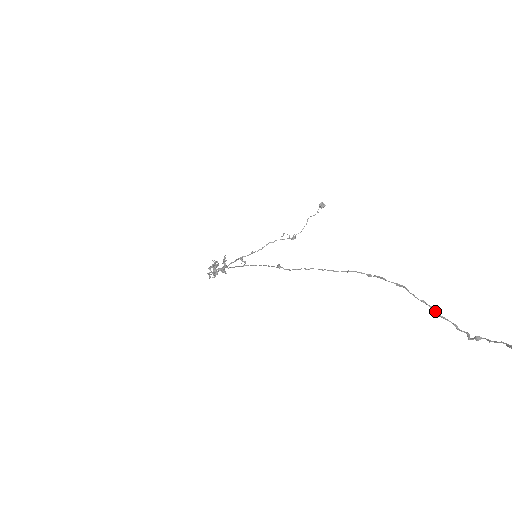
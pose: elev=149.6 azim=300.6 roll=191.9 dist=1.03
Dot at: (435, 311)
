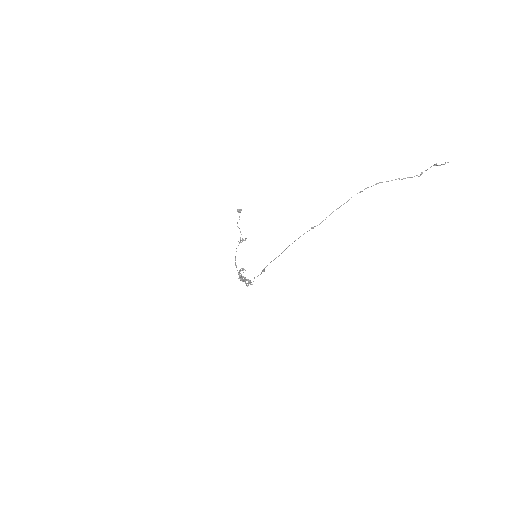
Dot at: (399, 179)
